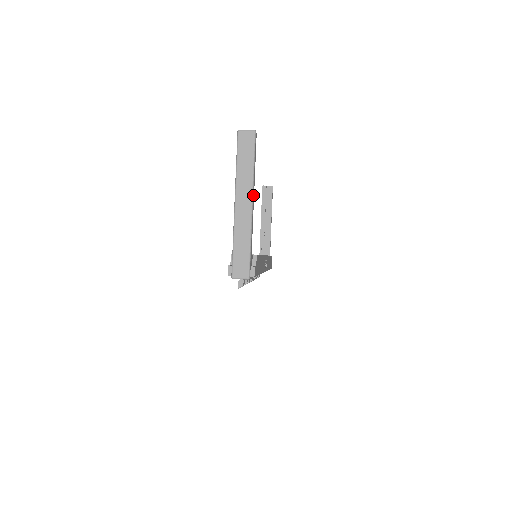
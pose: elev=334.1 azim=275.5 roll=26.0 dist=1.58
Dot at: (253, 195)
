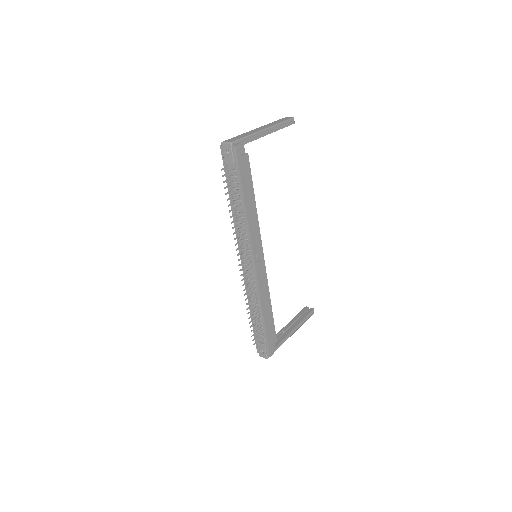
Dot at: (269, 129)
